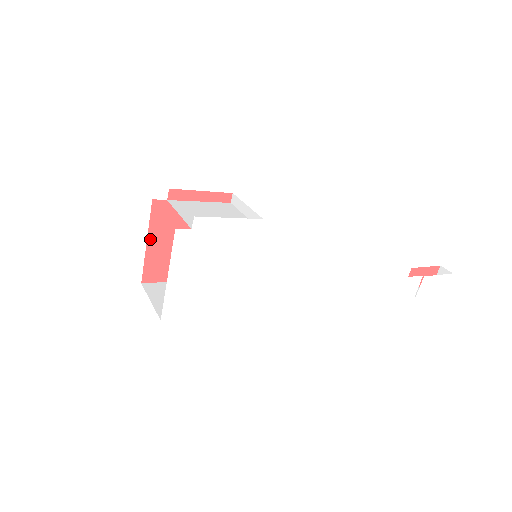
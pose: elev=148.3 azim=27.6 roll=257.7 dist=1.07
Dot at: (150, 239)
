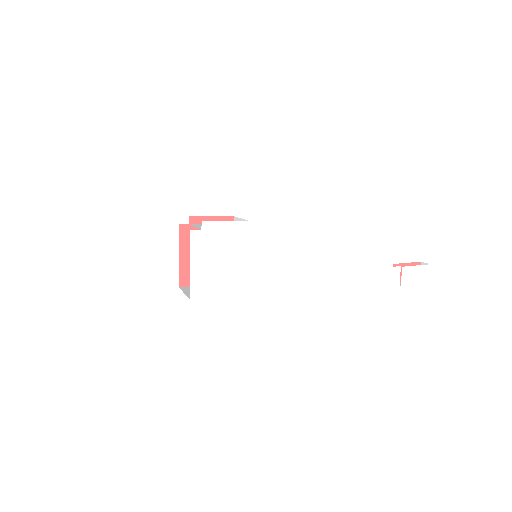
Dot at: (181, 253)
